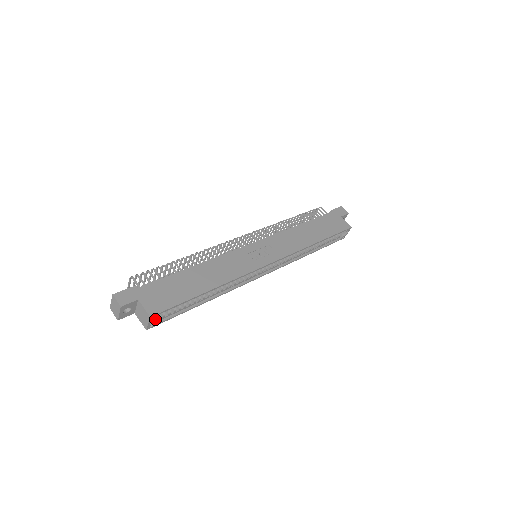
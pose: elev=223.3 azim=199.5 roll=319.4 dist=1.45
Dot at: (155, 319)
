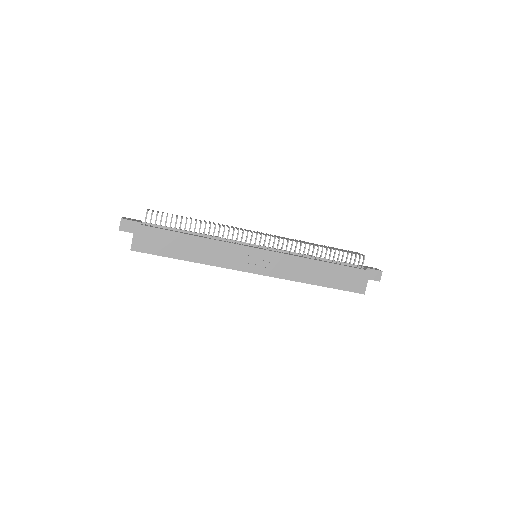
Dot at: occluded
